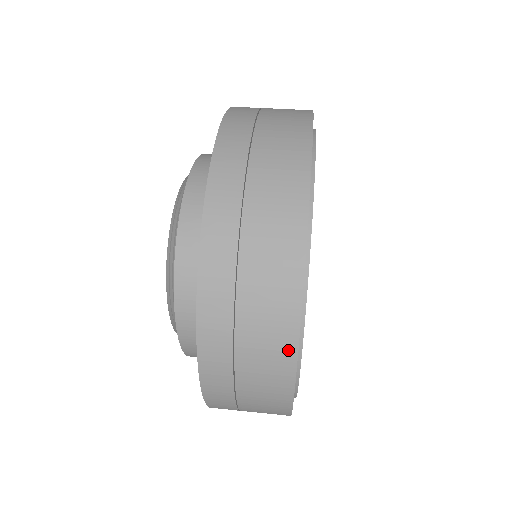
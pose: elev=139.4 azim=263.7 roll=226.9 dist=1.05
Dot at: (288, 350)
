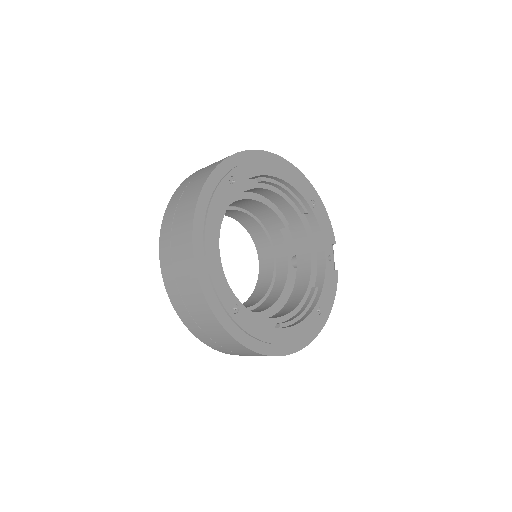
Dot at: occluded
